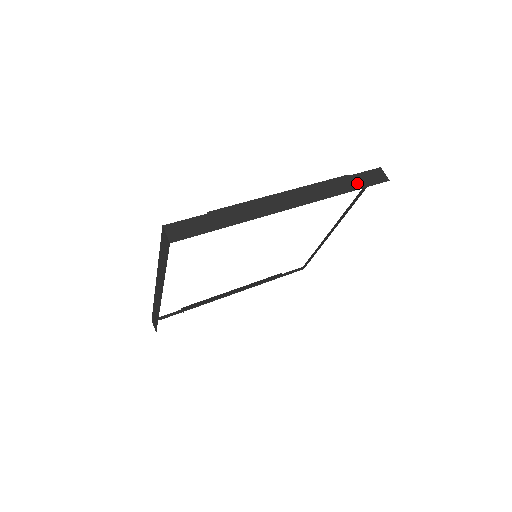
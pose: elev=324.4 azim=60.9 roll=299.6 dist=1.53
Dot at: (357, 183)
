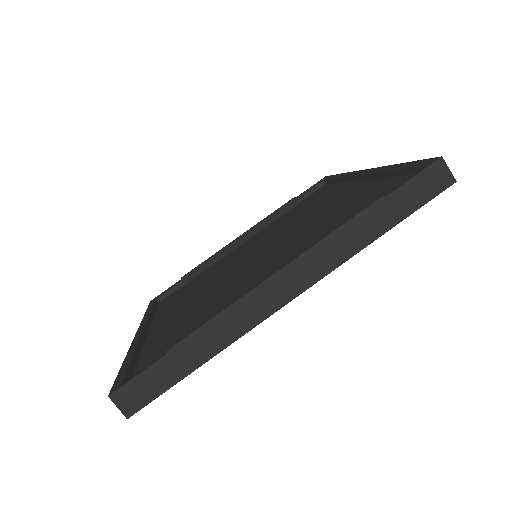
Dot at: (399, 209)
